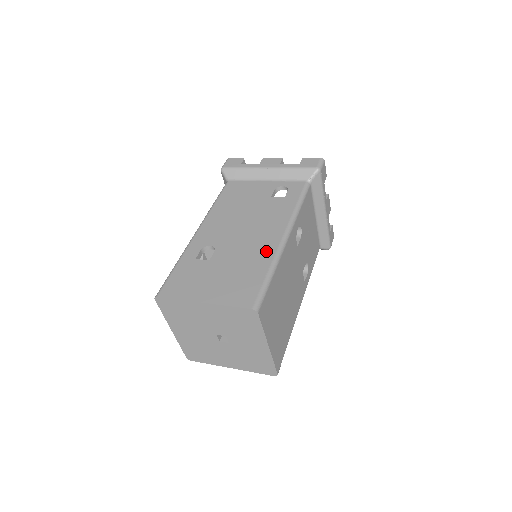
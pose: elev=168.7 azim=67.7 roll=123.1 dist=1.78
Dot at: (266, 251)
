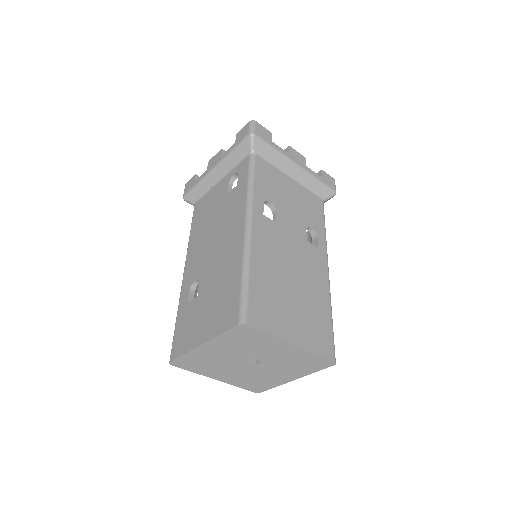
Dot at: (235, 253)
